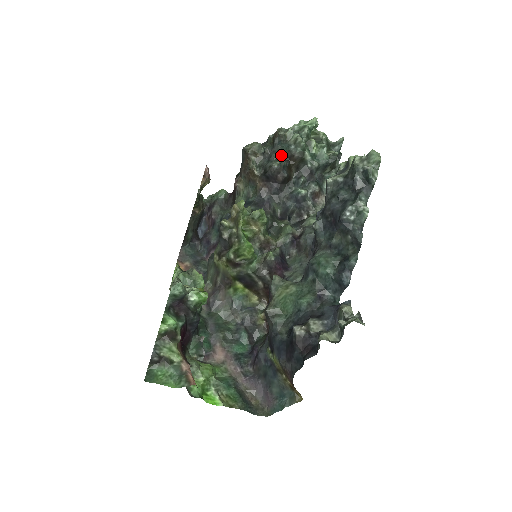
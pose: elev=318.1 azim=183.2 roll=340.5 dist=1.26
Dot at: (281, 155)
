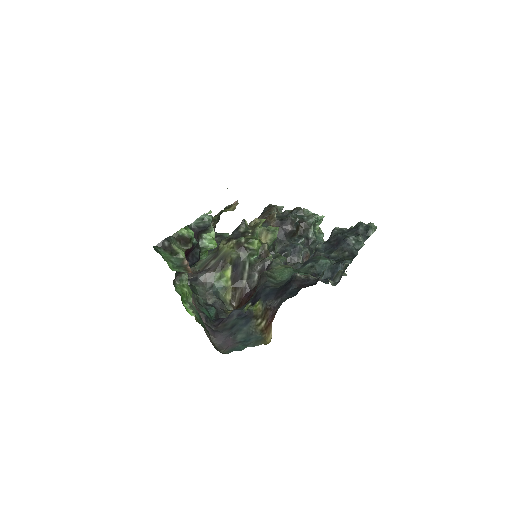
Dot at: (297, 217)
